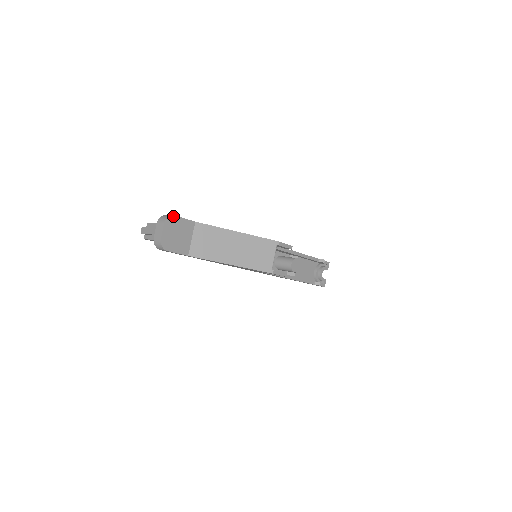
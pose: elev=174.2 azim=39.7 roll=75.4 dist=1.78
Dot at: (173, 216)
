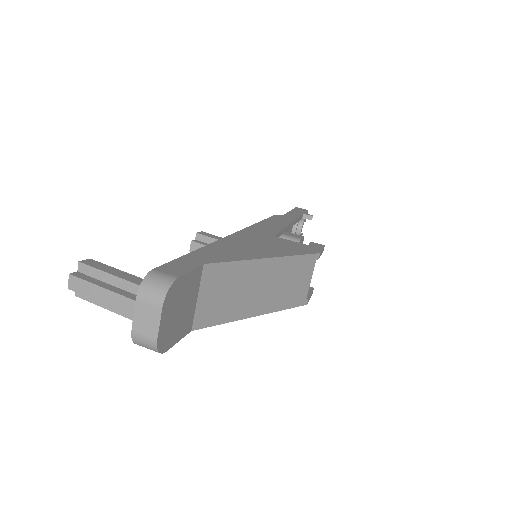
Dot at: (175, 281)
